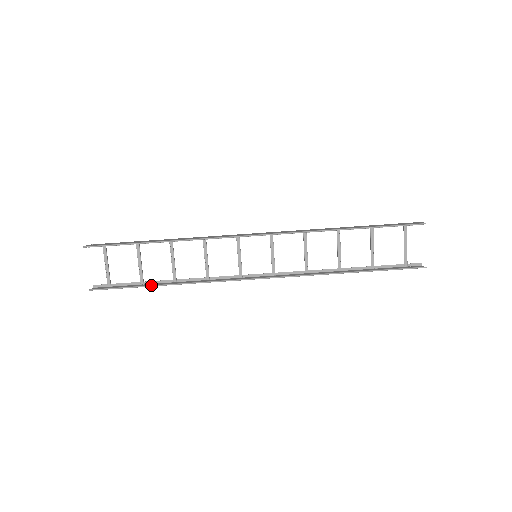
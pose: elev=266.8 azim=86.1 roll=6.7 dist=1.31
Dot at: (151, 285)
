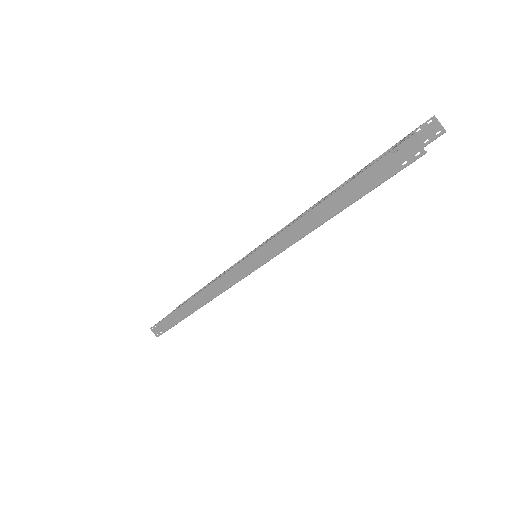
Dot at: occluded
